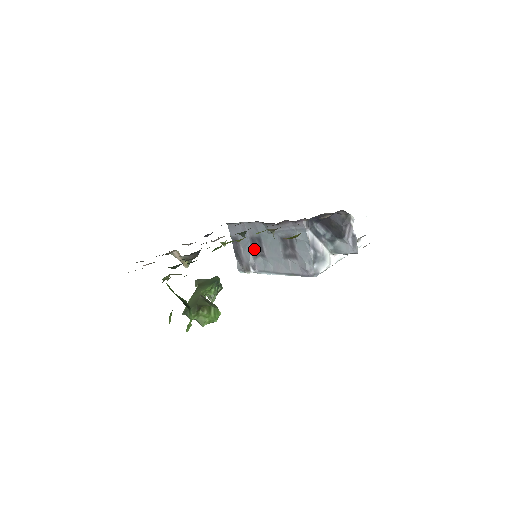
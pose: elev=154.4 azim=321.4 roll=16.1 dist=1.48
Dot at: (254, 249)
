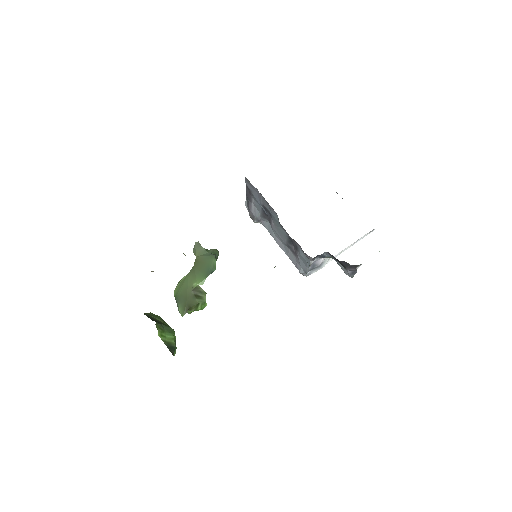
Dot at: (264, 213)
